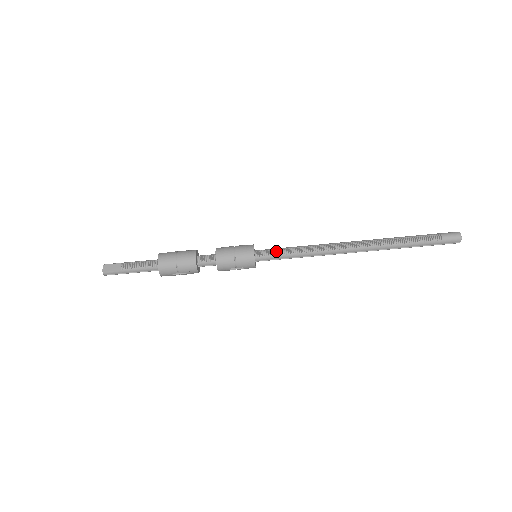
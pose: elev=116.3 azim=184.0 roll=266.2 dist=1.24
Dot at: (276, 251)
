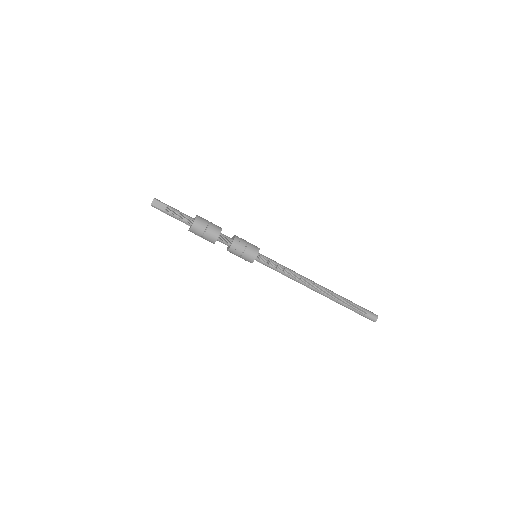
Dot at: (270, 262)
